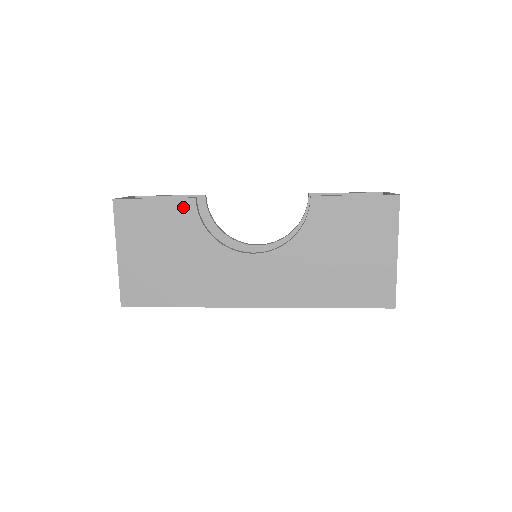
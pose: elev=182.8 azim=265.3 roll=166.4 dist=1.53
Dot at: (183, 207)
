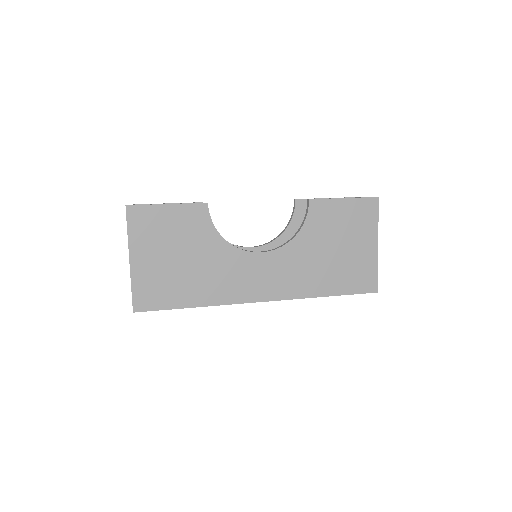
Dot at: (196, 212)
